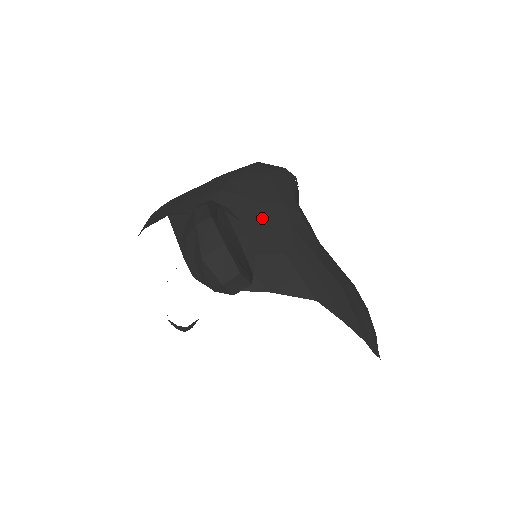
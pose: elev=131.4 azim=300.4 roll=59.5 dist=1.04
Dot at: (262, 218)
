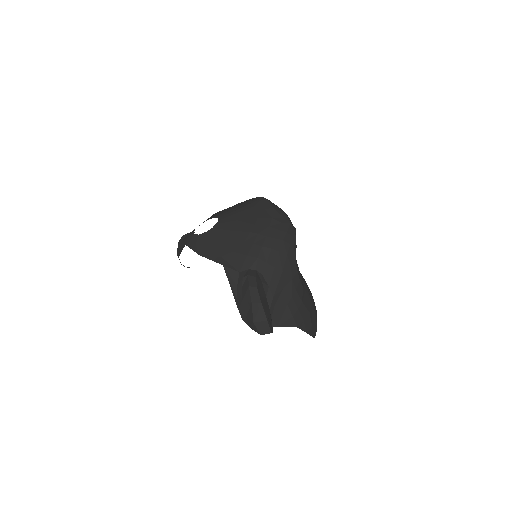
Dot at: (279, 282)
